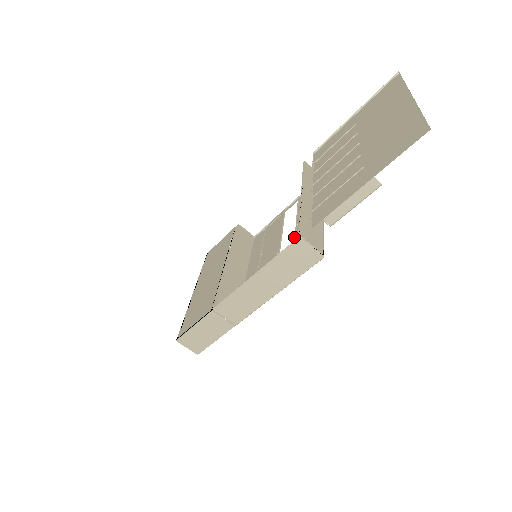
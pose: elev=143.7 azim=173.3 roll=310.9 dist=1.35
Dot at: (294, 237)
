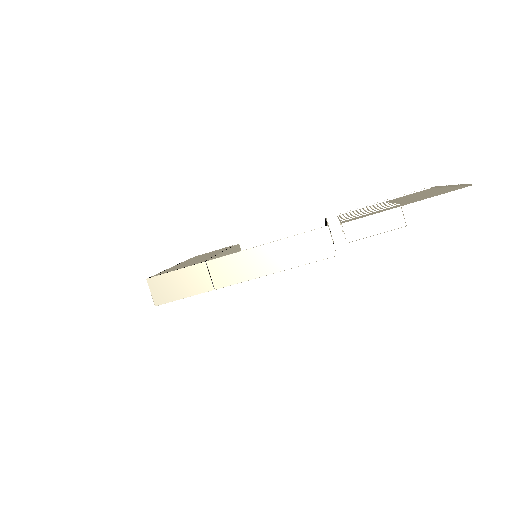
Dot at: occluded
